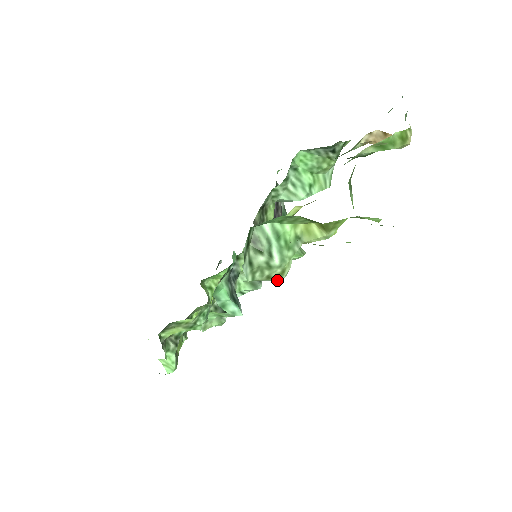
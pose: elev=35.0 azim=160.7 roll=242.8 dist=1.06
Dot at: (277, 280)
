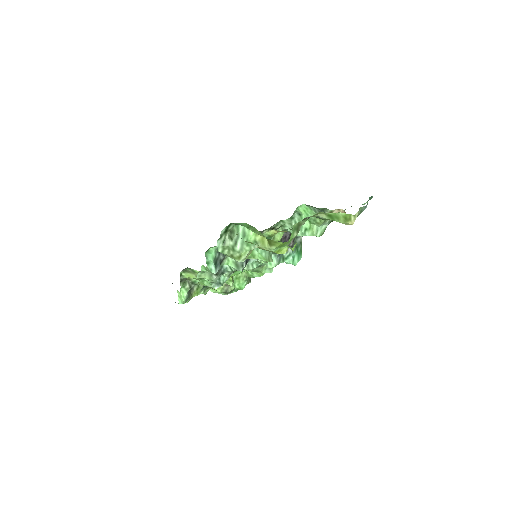
Dot at: (236, 260)
